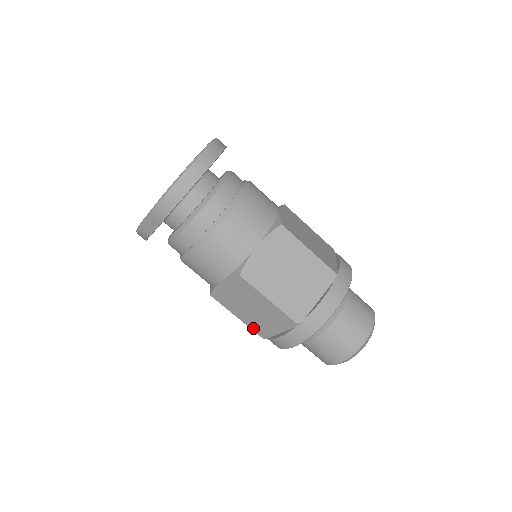
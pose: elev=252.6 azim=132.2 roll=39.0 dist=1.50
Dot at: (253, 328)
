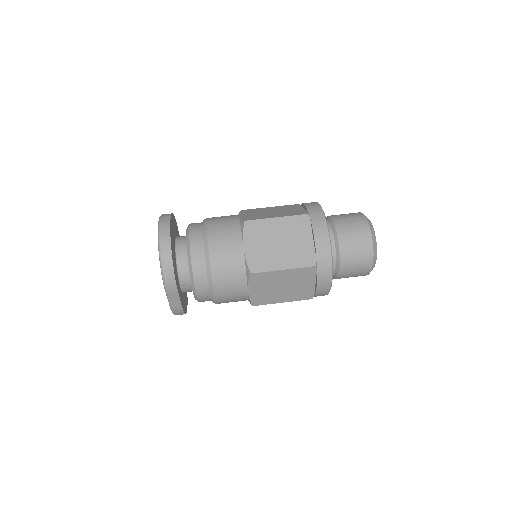
Dot at: (299, 299)
